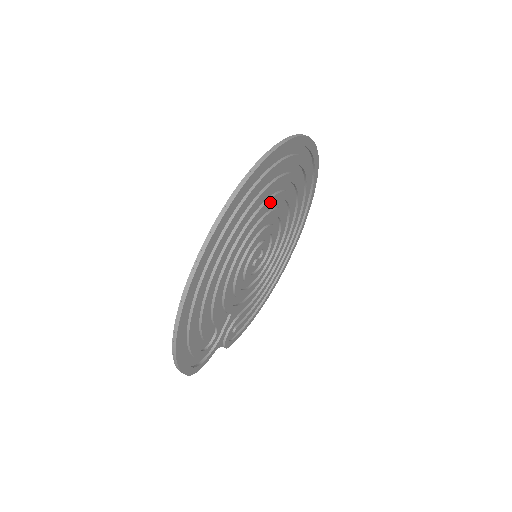
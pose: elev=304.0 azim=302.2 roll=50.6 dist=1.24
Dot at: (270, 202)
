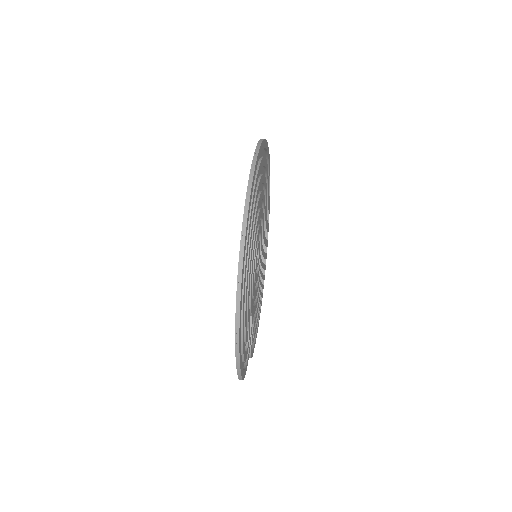
Dot at: (260, 199)
